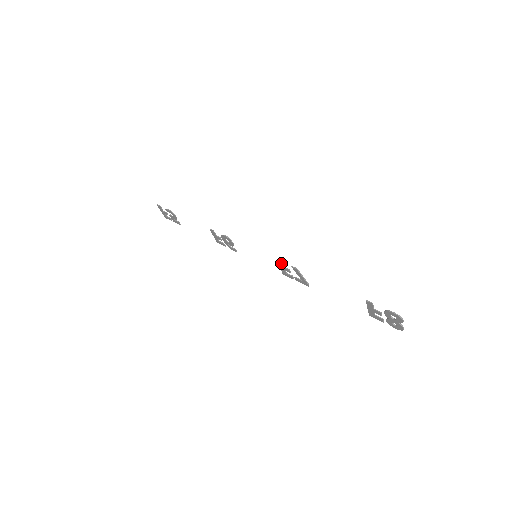
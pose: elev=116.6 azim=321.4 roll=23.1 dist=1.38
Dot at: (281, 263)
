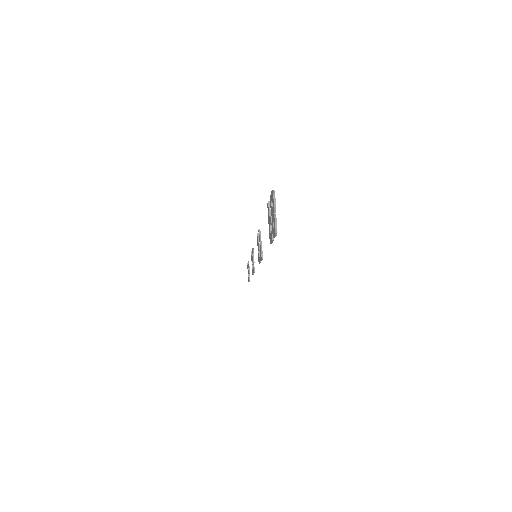
Dot at: (257, 237)
